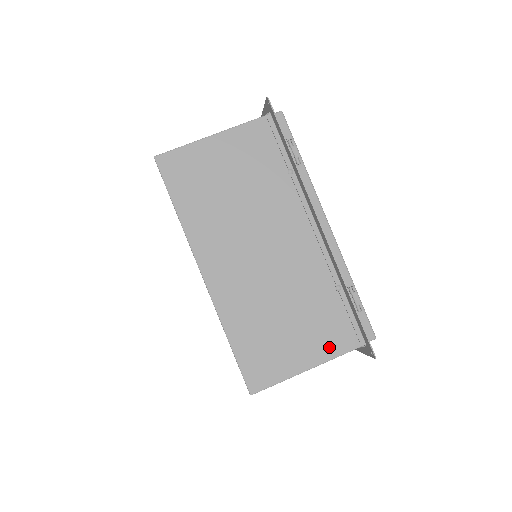
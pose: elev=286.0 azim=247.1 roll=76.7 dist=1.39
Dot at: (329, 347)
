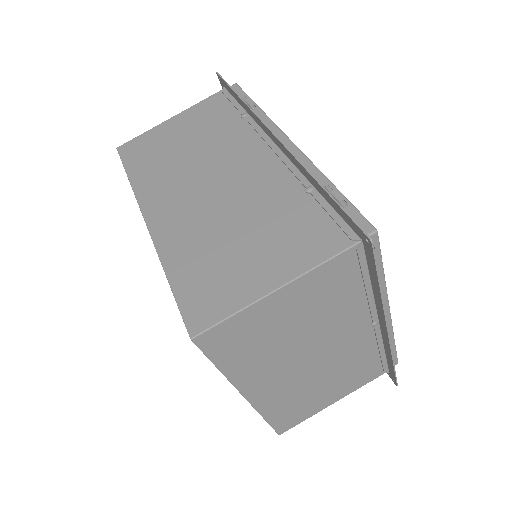
Dot at: (304, 256)
